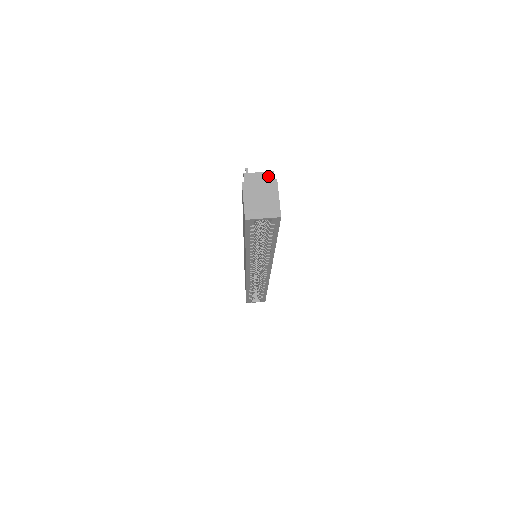
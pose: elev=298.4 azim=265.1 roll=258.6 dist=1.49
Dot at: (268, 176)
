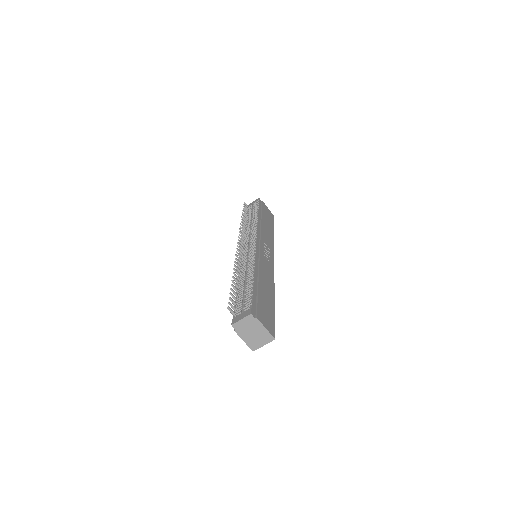
Dot at: (249, 319)
